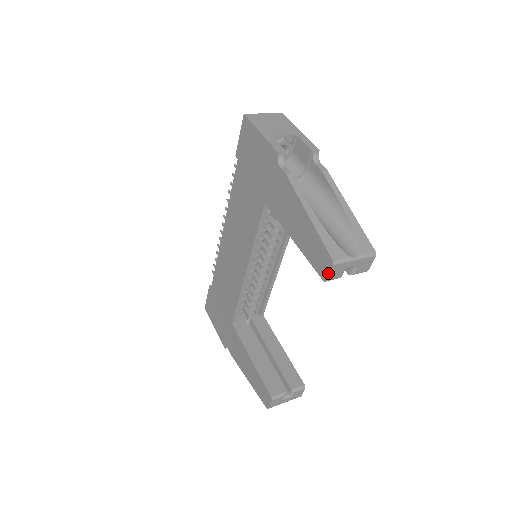
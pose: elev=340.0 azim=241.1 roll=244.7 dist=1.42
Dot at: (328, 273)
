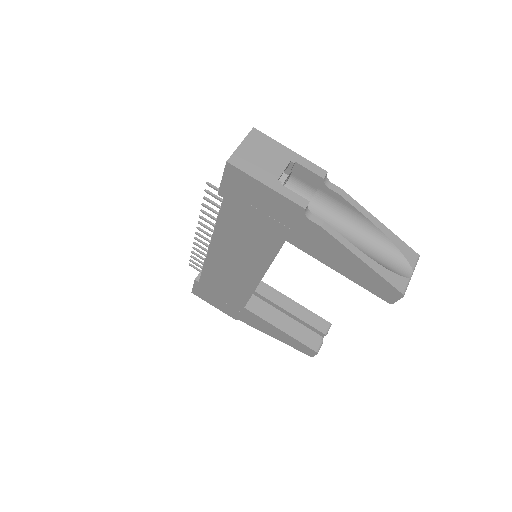
Dot at: (396, 300)
